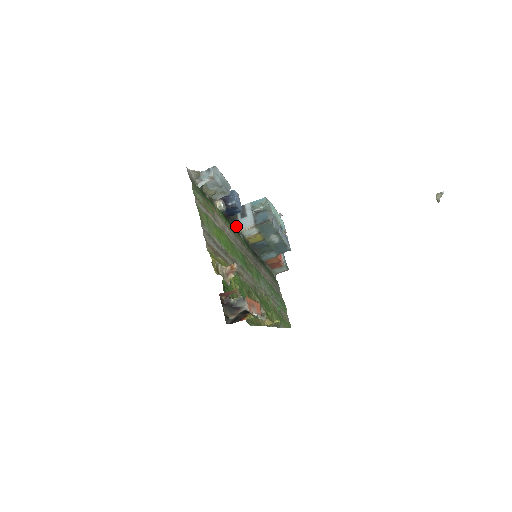
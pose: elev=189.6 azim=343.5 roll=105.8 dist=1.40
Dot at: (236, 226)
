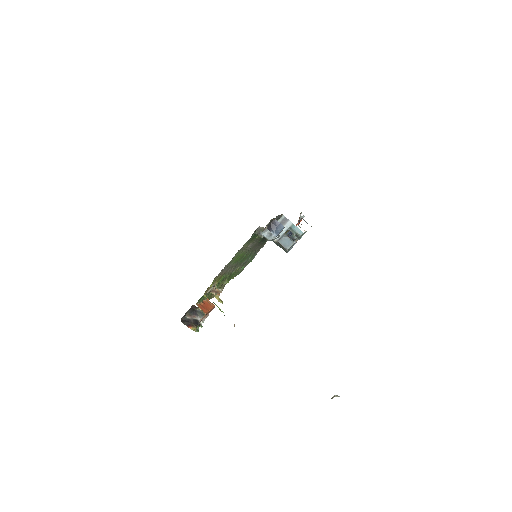
Dot at: occluded
